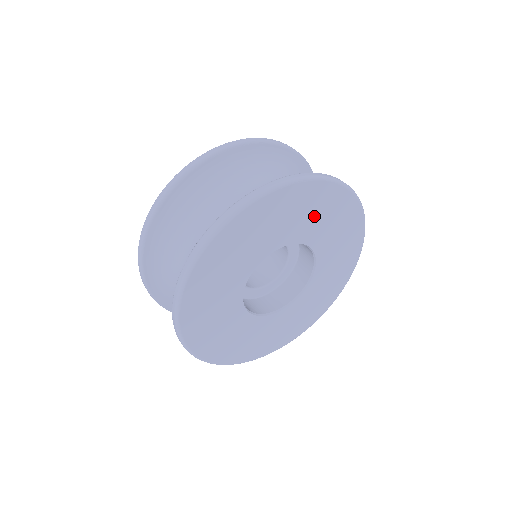
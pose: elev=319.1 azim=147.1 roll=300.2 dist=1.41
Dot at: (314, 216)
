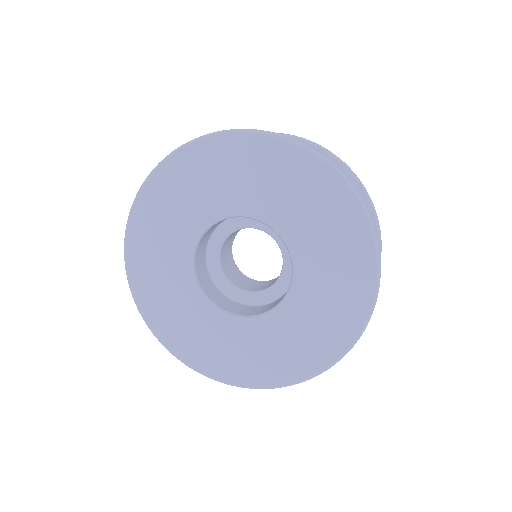
Dot at: (315, 221)
